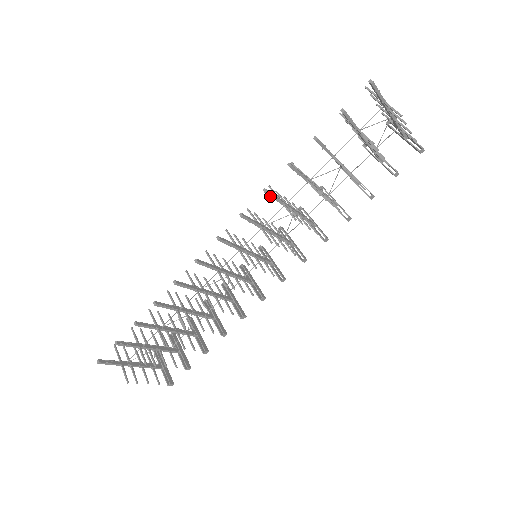
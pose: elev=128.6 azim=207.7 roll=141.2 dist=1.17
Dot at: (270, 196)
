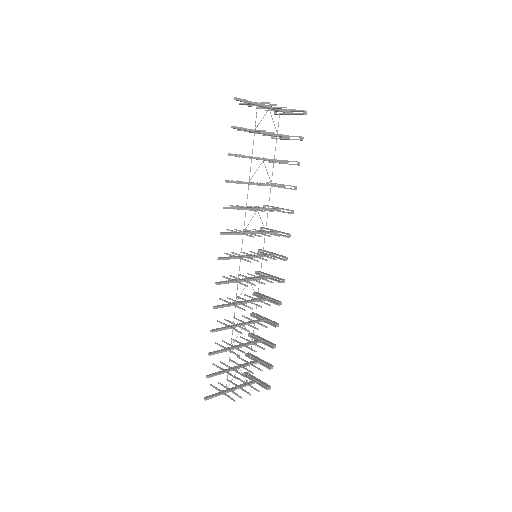
Dot at: occluded
